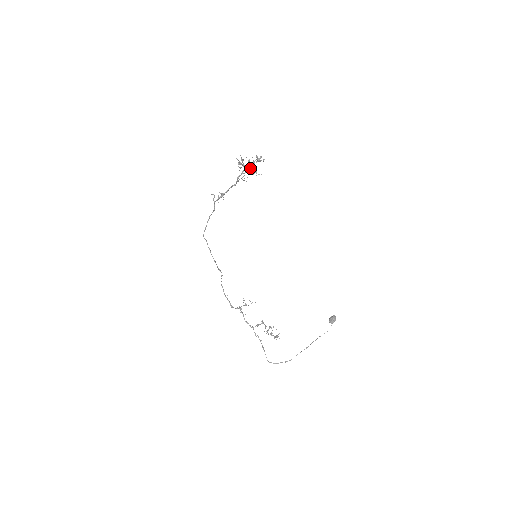
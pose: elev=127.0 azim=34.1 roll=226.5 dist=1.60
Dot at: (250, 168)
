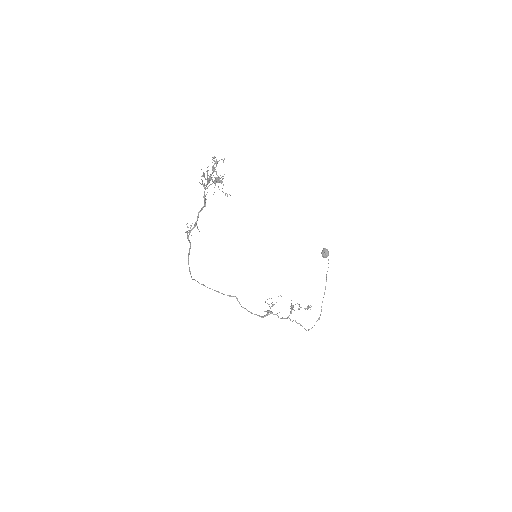
Dot at: occluded
